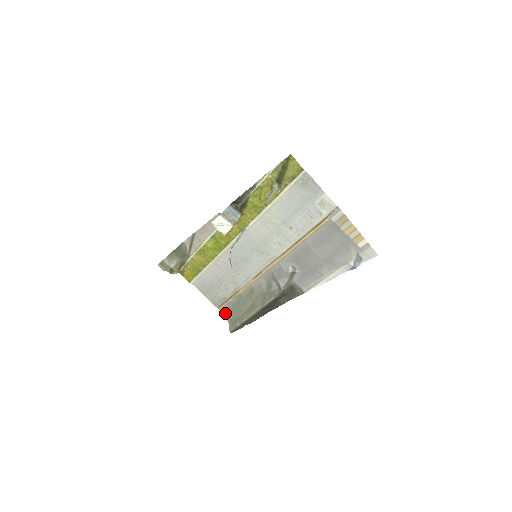
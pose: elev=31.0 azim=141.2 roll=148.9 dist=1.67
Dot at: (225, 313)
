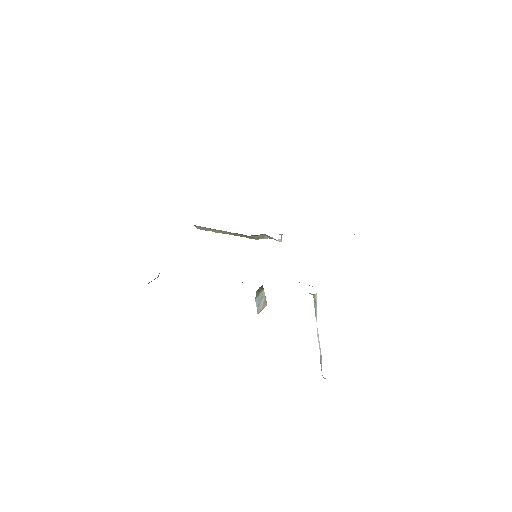
Dot at: occluded
